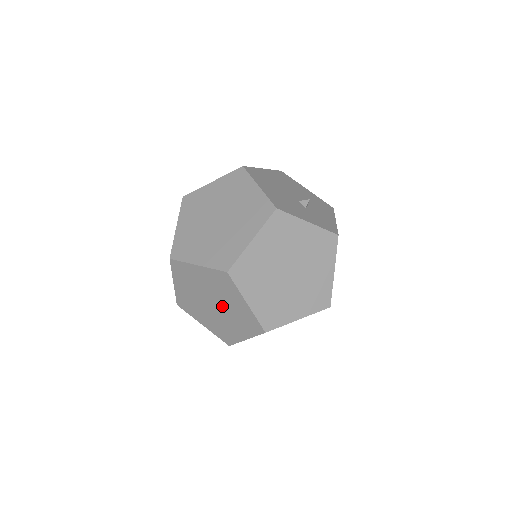
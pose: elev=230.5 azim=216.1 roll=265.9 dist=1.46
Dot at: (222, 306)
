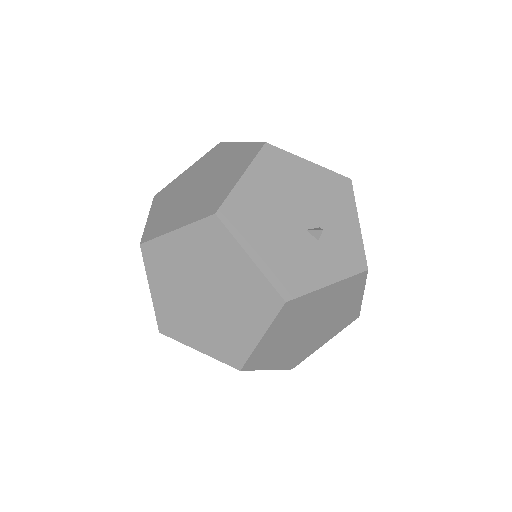
Dot at: occluded
